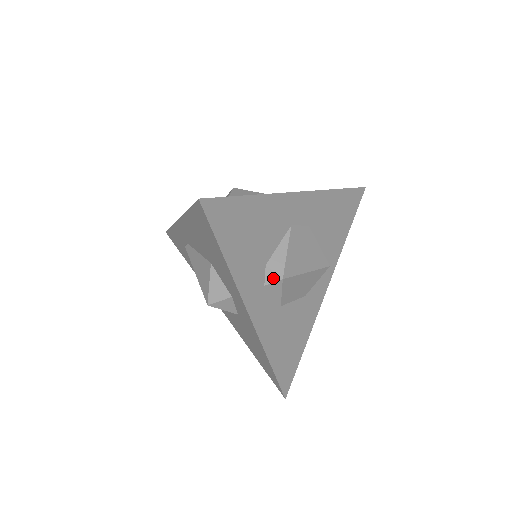
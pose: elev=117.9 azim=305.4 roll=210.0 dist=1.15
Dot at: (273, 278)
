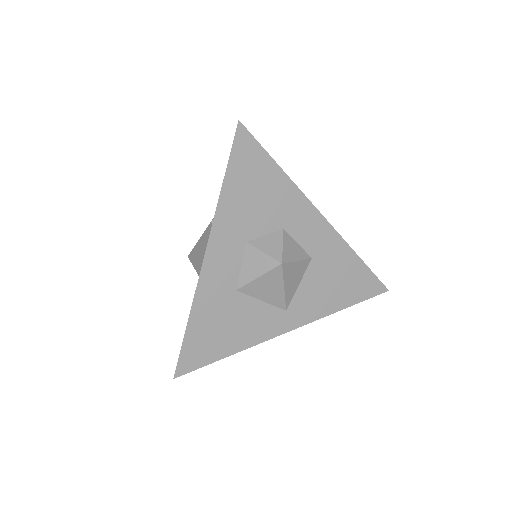
Dot at: occluded
